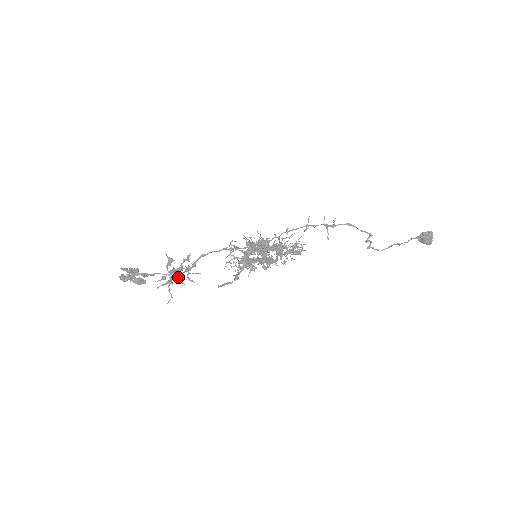
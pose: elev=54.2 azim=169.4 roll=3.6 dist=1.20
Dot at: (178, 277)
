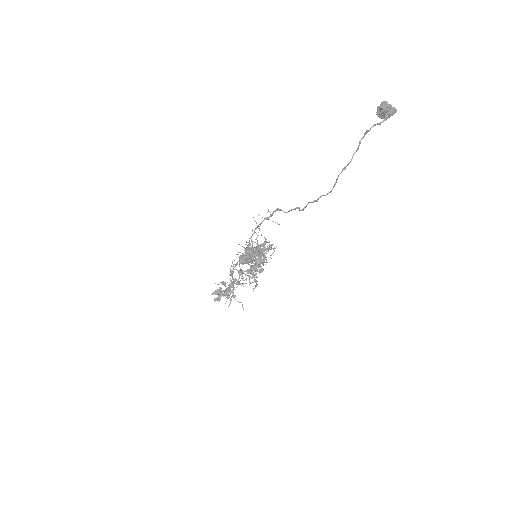
Dot at: (236, 287)
